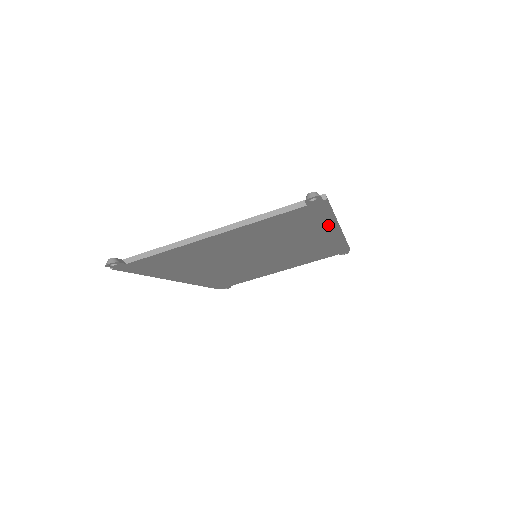
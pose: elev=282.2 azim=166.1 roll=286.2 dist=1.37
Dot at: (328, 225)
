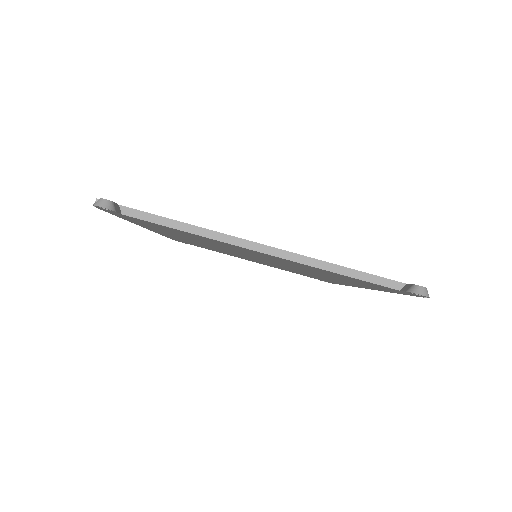
Dot at: (368, 287)
